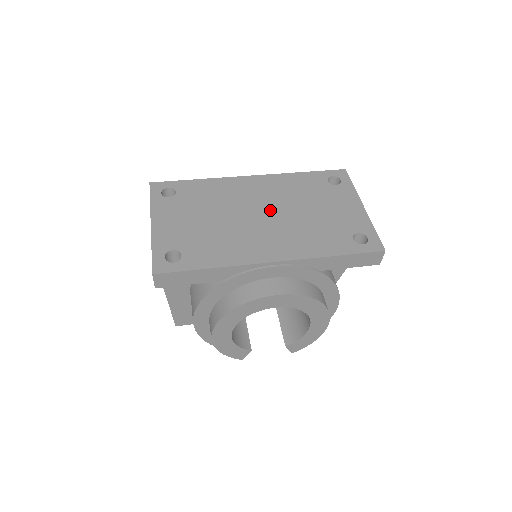
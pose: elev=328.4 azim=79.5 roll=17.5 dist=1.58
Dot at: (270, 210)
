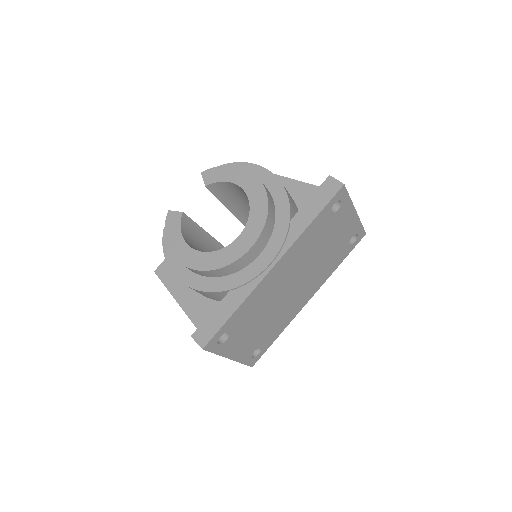
Dot at: (298, 277)
